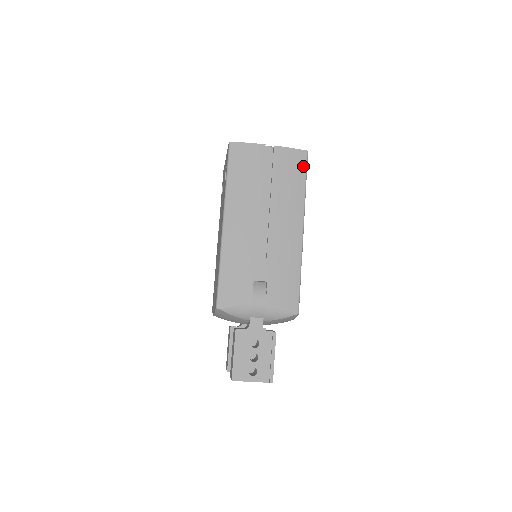
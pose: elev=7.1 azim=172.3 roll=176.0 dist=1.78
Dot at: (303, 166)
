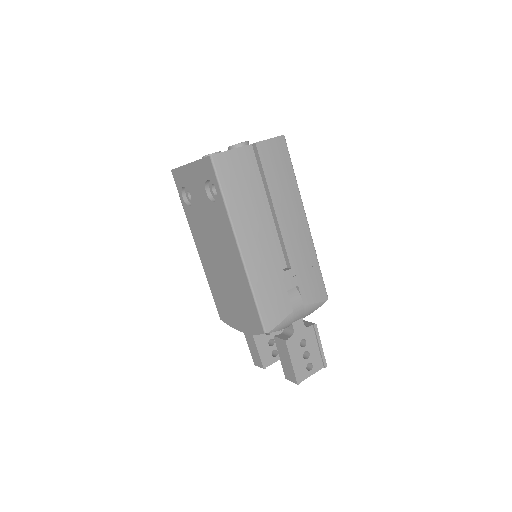
Dot at: (286, 154)
